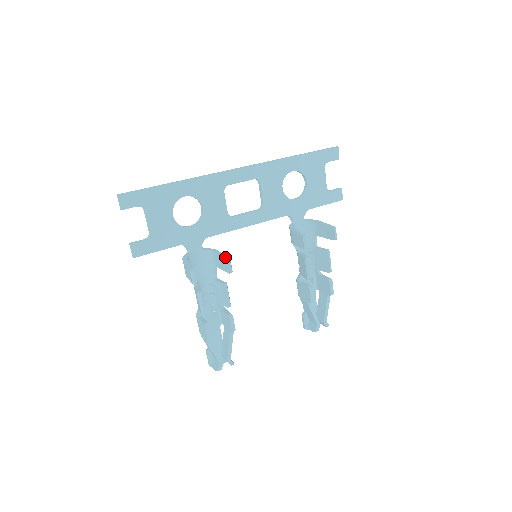
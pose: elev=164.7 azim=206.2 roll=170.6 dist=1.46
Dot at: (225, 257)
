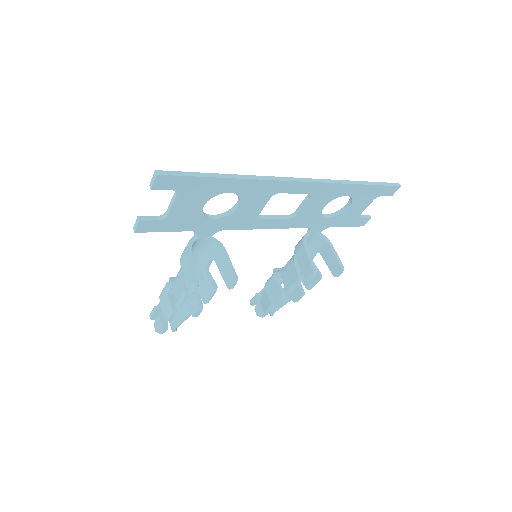
Dot at: (233, 272)
